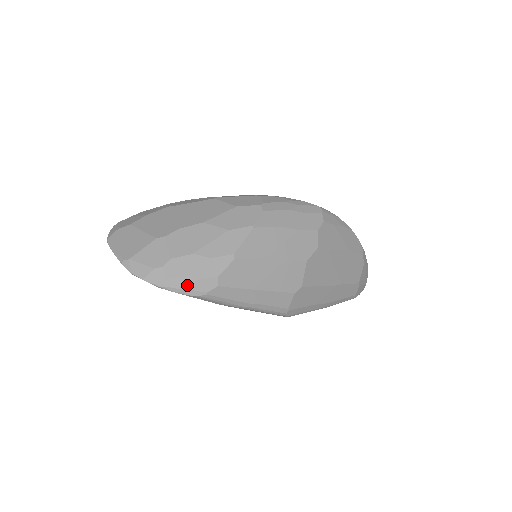
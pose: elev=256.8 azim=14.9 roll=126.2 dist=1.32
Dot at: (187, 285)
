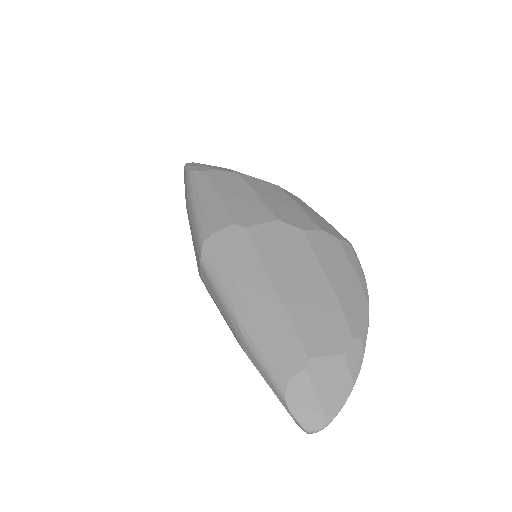
Dot at: (196, 165)
